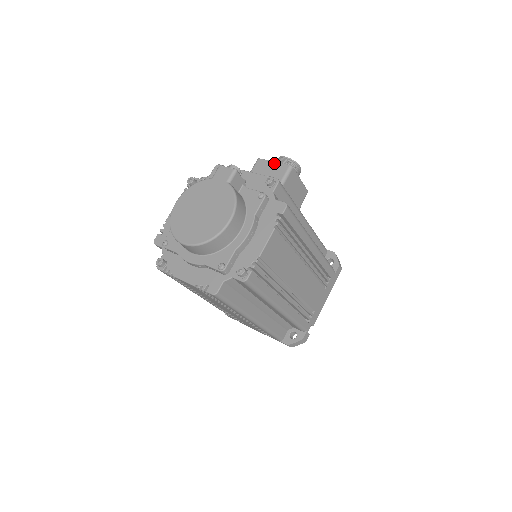
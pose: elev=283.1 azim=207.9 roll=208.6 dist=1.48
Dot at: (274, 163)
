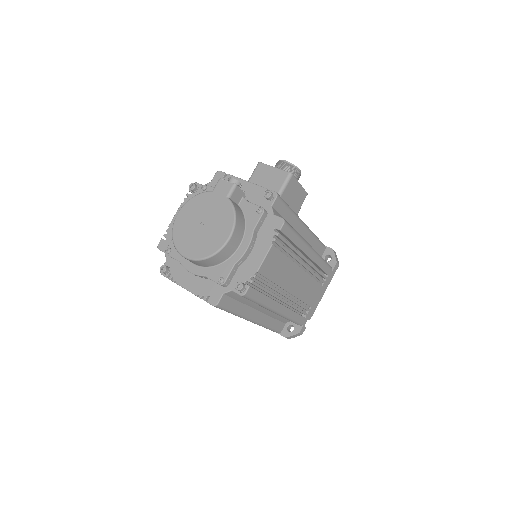
Dot at: (274, 169)
